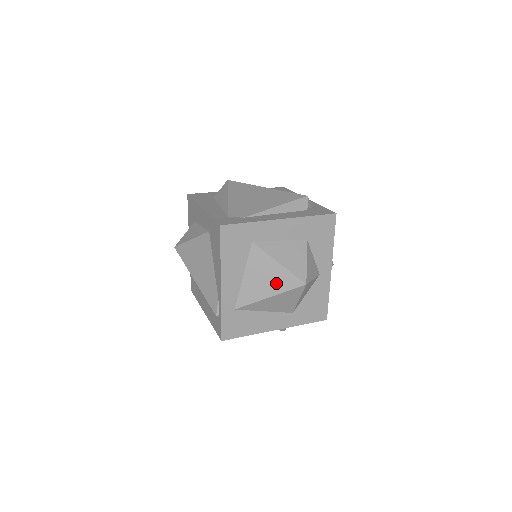
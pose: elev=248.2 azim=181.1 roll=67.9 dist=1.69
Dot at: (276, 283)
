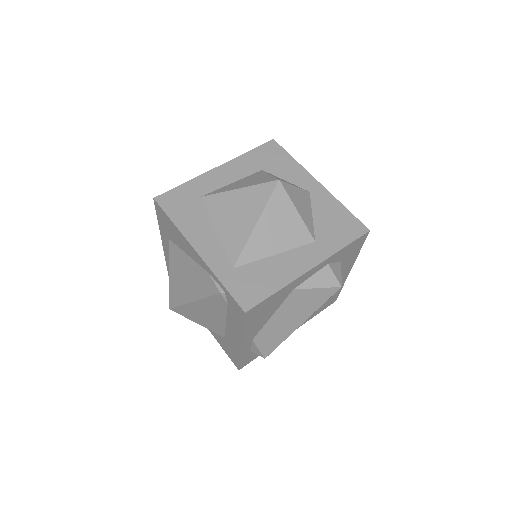
Dot at: (251, 206)
